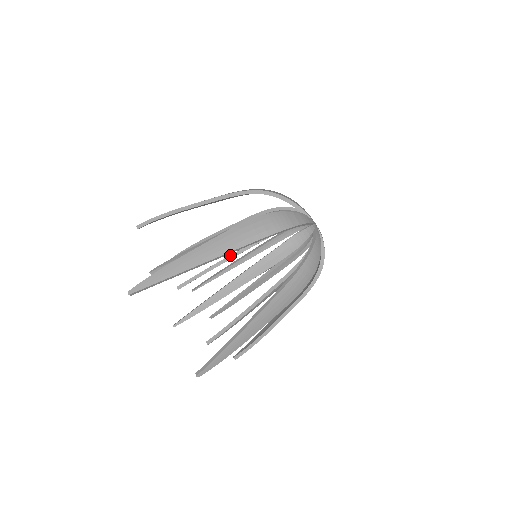
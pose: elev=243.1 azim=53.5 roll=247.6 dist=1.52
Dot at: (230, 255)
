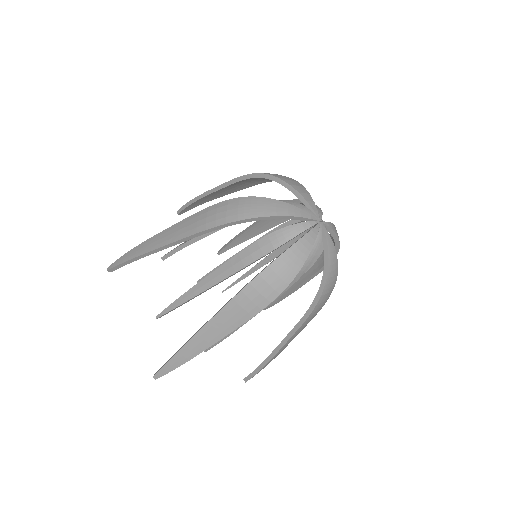
Dot at: (238, 252)
